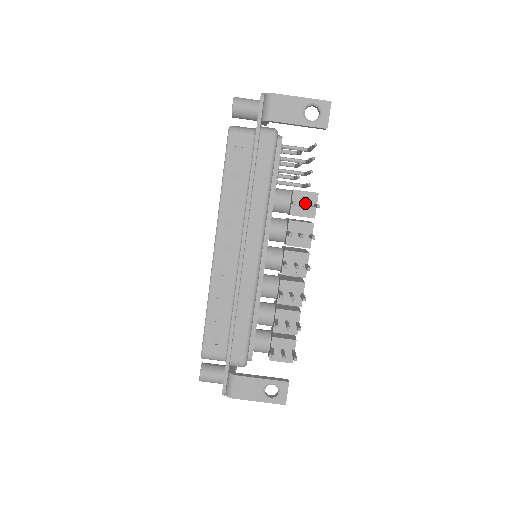
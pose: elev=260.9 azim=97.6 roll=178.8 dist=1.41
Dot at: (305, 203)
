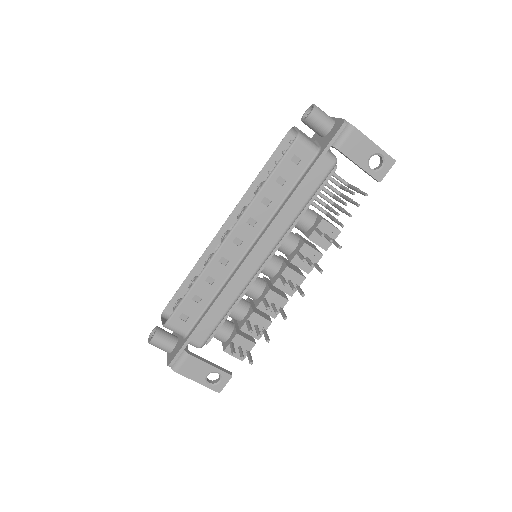
Dot at: (331, 240)
